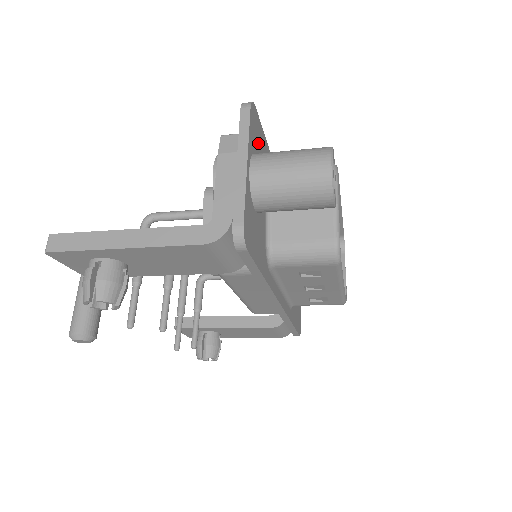
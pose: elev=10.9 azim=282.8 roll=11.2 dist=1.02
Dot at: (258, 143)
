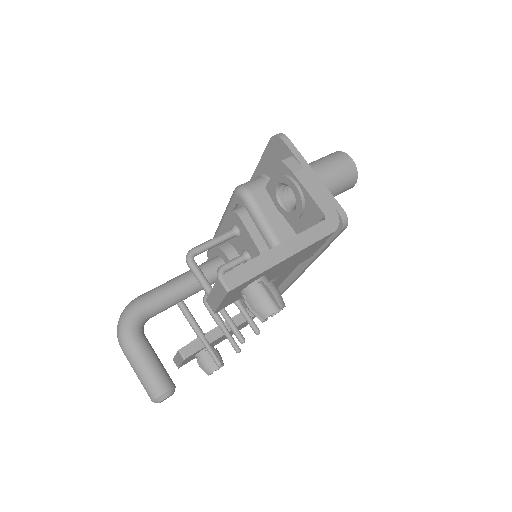
Dot at: occluded
